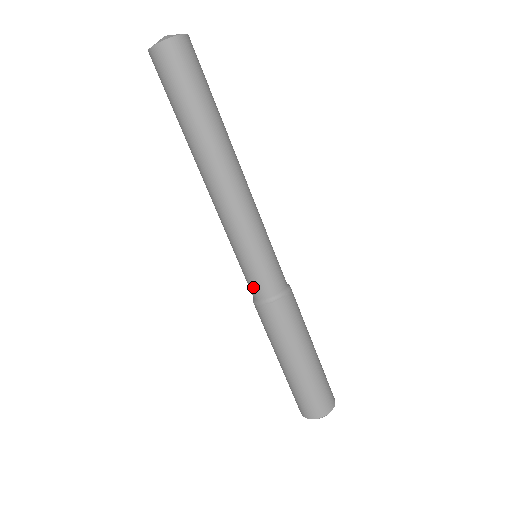
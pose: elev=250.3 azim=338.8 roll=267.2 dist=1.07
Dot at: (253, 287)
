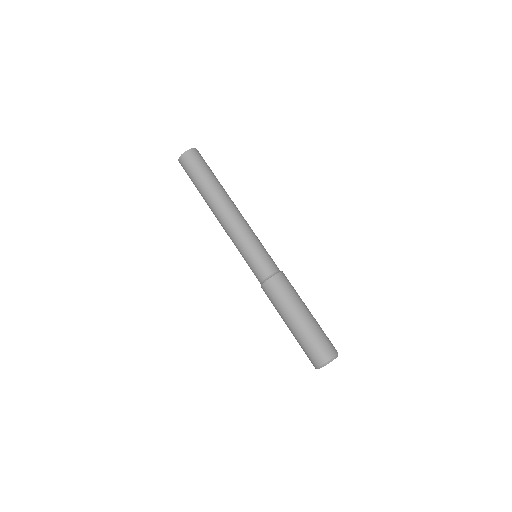
Dot at: (258, 272)
